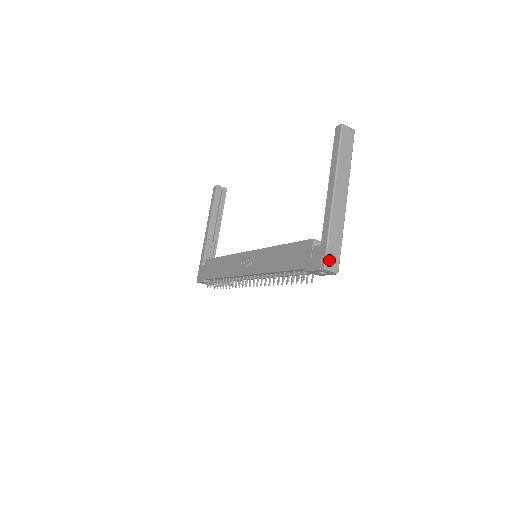
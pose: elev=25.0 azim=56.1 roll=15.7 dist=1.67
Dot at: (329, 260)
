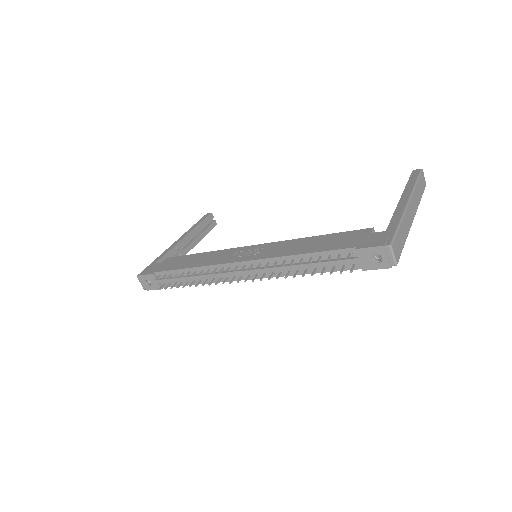
Dot at: (395, 244)
